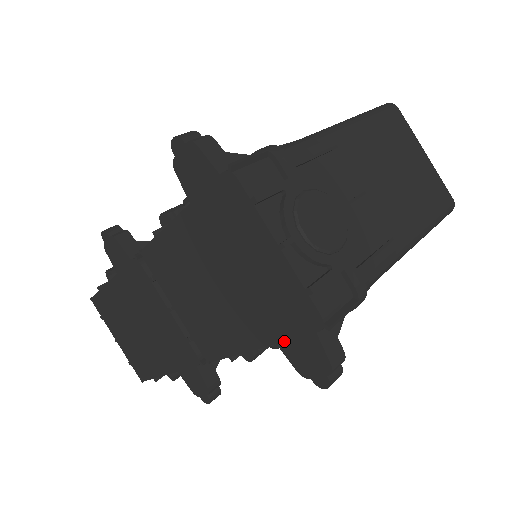
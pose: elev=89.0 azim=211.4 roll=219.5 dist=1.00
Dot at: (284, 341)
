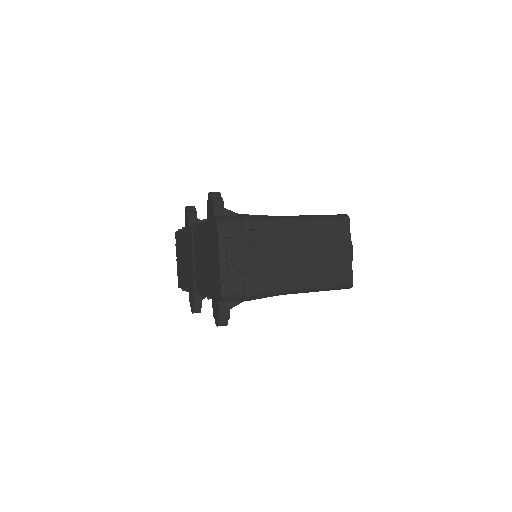
Dot at: (213, 298)
